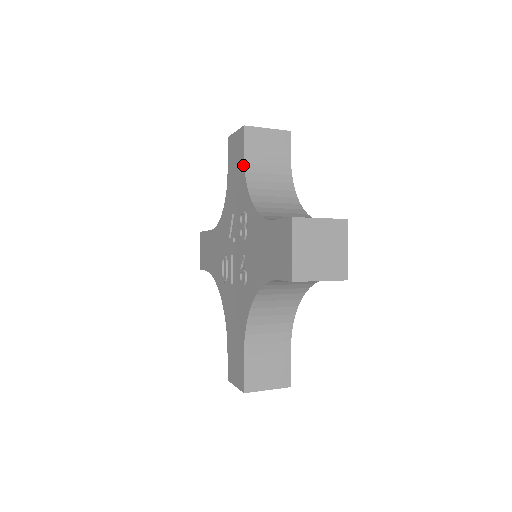
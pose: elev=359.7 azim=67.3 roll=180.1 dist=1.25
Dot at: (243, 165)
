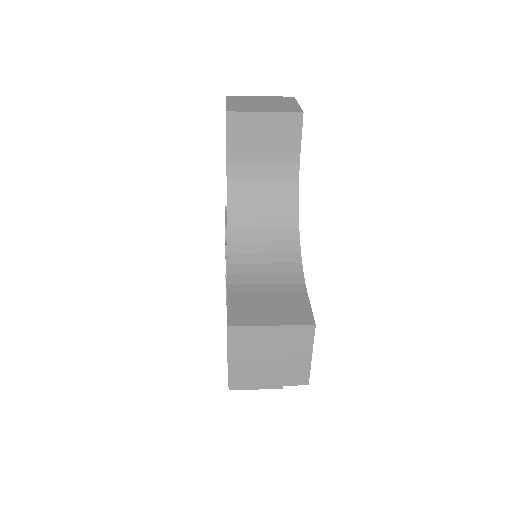
Dot at: (226, 167)
